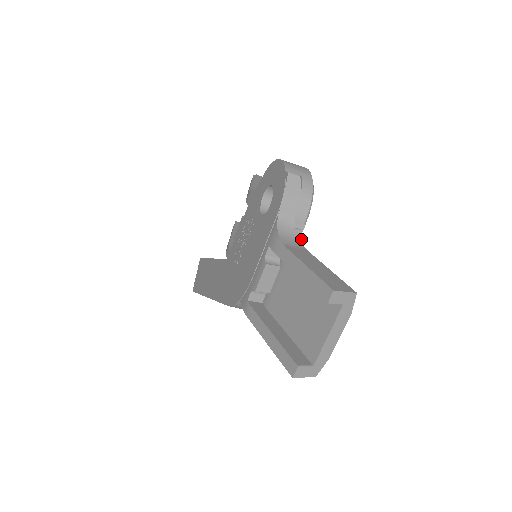
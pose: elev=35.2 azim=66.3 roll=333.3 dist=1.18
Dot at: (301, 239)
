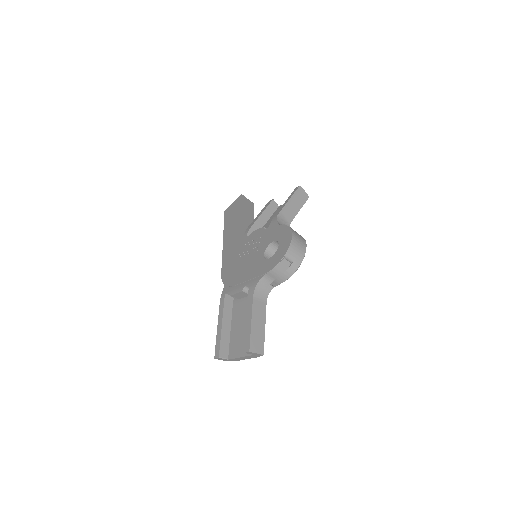
Dot at: occluded
